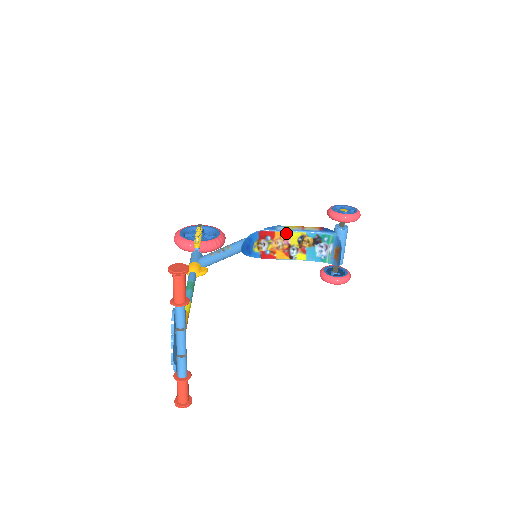
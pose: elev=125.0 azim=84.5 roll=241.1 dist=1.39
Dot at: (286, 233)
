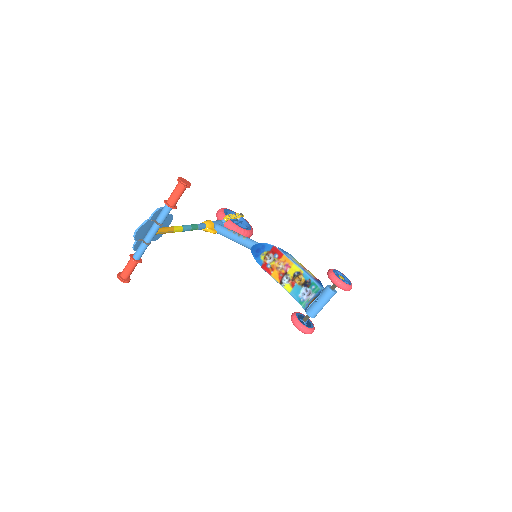
Dot at: (290, 261)
